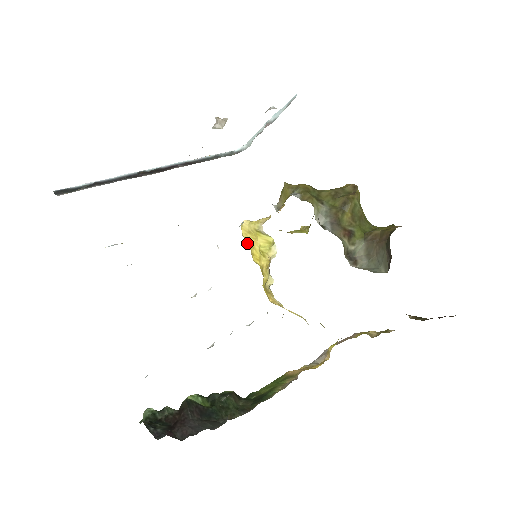
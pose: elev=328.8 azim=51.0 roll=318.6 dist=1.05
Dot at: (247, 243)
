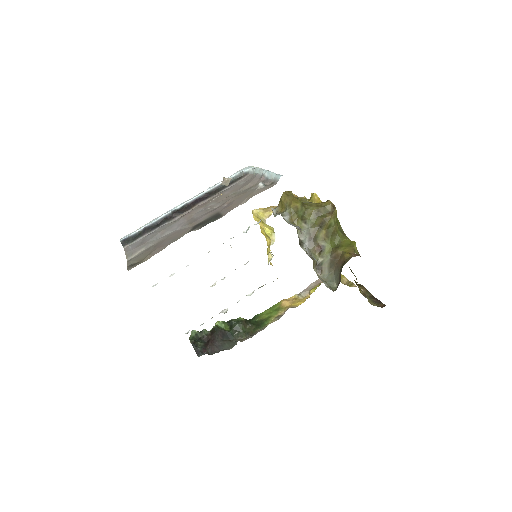
Dot at: occluded
